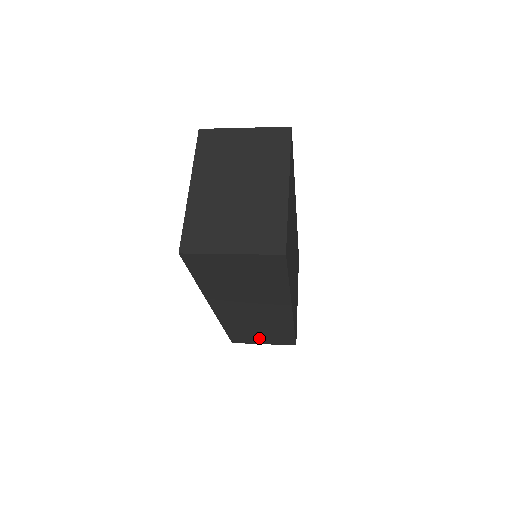
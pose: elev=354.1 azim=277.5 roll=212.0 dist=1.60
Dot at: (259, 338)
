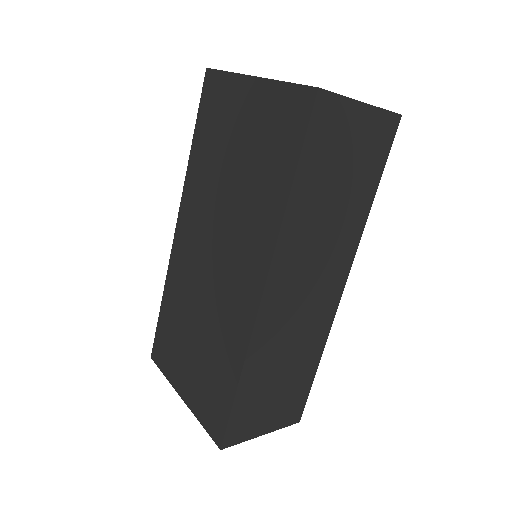
Dot at: (268, 409)
